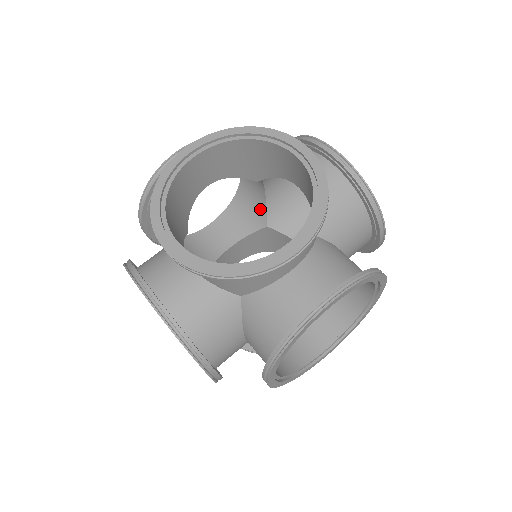
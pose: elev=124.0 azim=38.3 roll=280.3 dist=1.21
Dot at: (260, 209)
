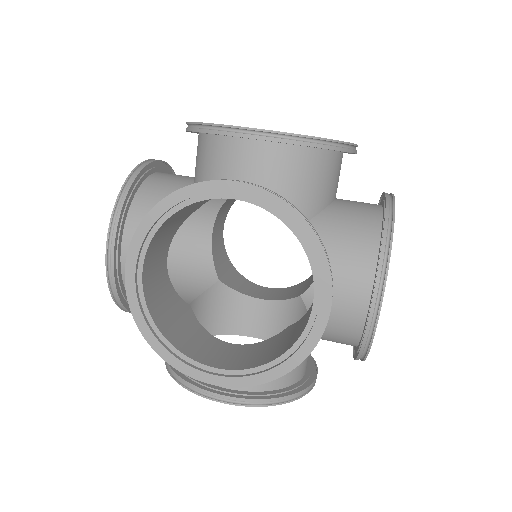
Dot at: (204, 267)
